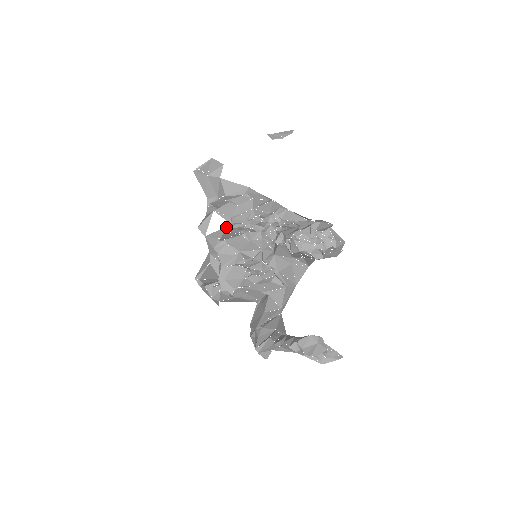
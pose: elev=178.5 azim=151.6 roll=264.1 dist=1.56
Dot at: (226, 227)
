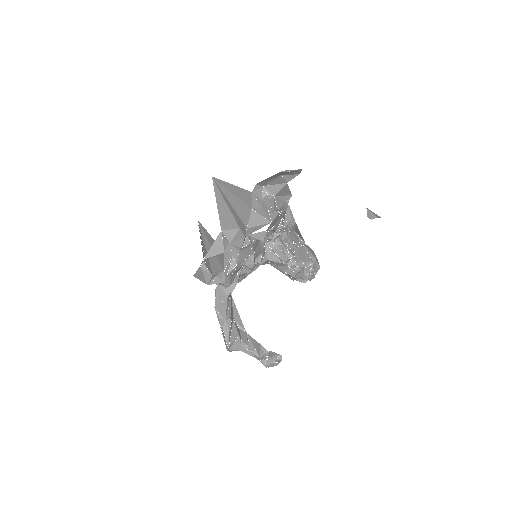
Dot at: occluded
